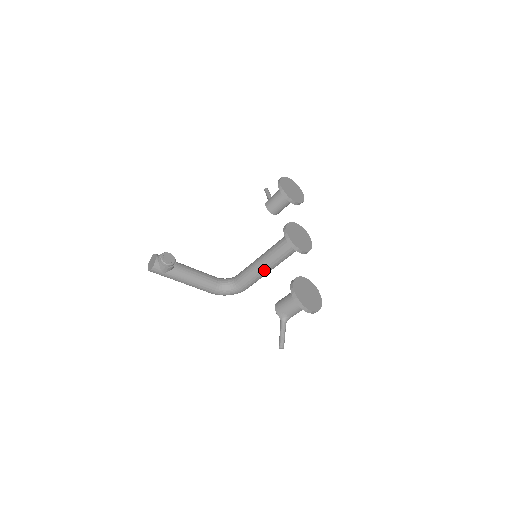
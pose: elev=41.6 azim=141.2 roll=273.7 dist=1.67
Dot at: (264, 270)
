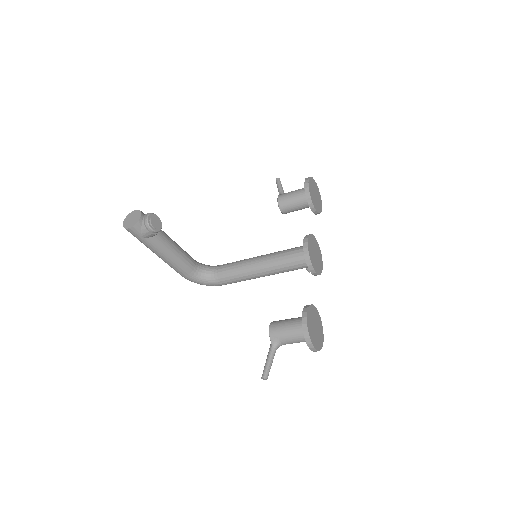
Dot at: (258, 274)
